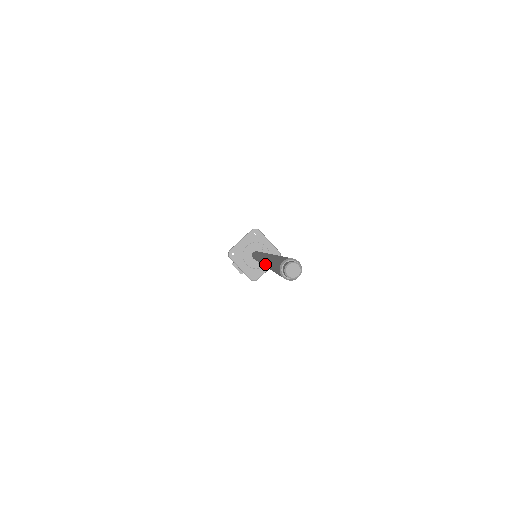
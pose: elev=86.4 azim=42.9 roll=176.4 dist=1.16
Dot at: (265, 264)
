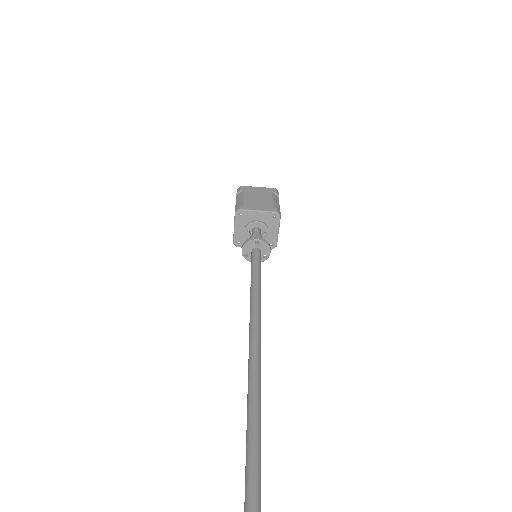
Dot at: occluded
